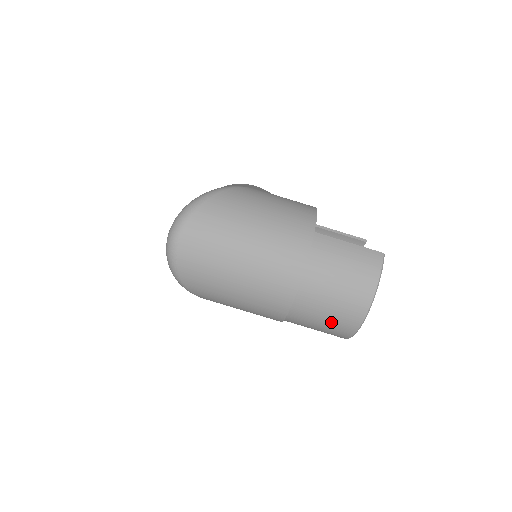
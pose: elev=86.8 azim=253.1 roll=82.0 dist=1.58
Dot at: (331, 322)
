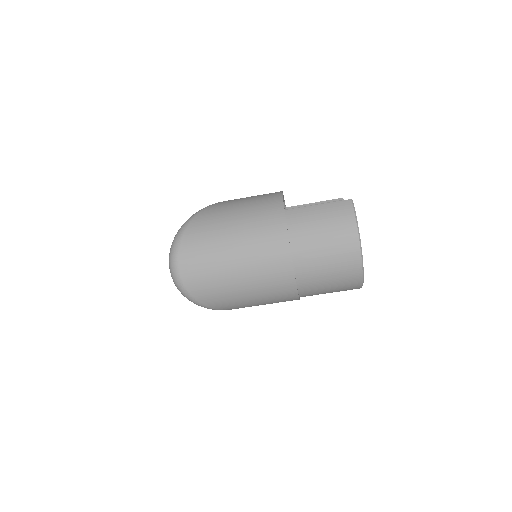
Dot at: (337, 278)
